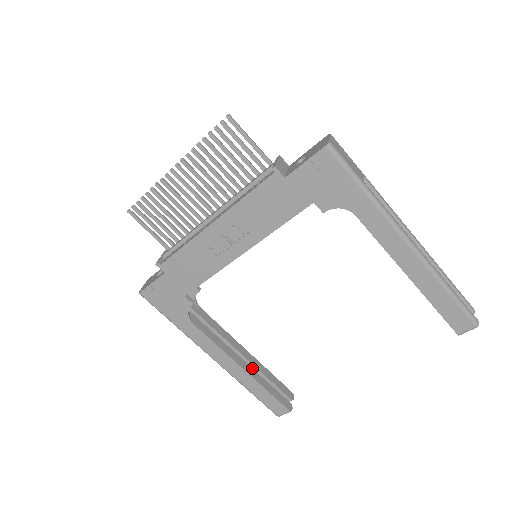
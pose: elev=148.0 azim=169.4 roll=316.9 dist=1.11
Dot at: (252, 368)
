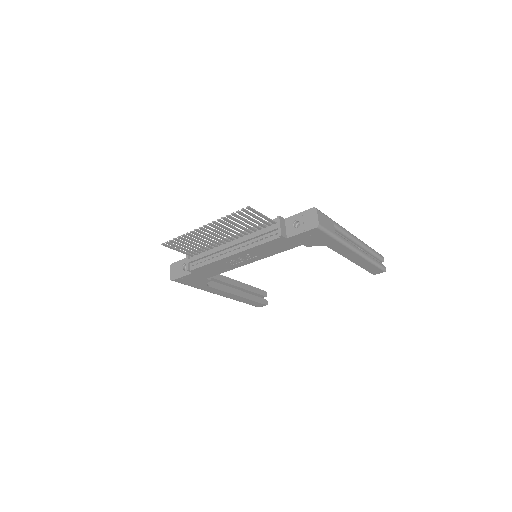
Dot at: (244, 292)
